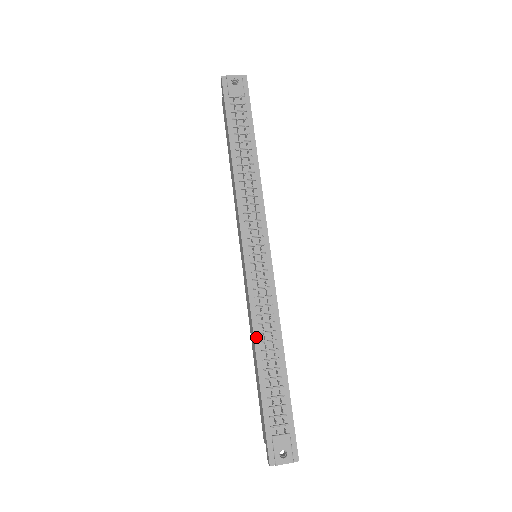
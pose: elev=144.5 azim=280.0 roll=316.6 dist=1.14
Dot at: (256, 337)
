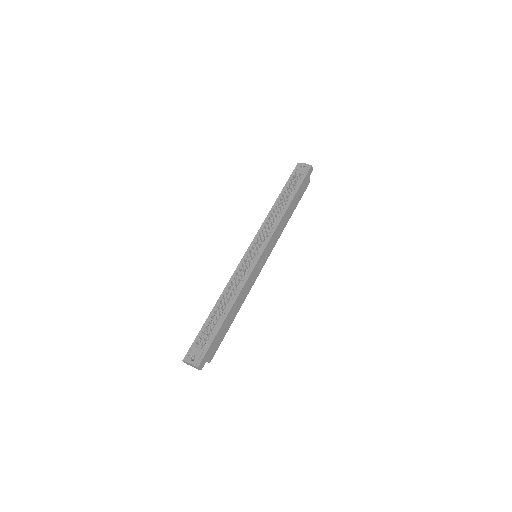
Dot at: (224, 293)
